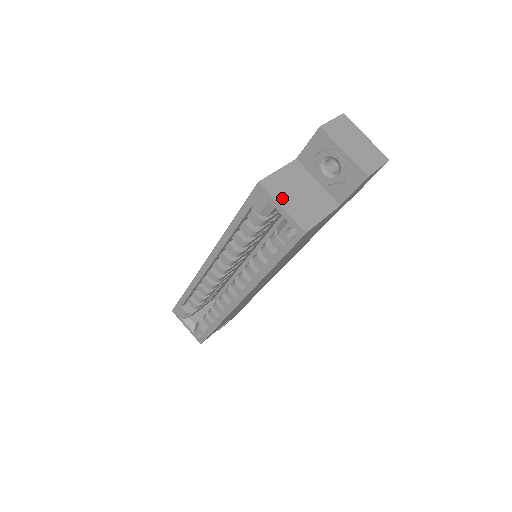
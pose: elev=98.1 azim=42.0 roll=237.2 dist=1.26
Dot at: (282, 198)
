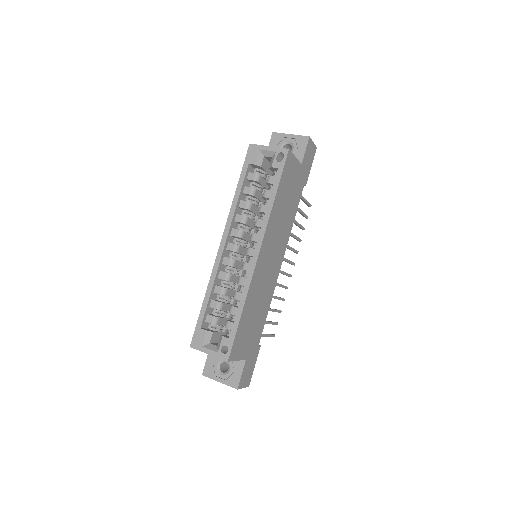
Dot at: occluded
